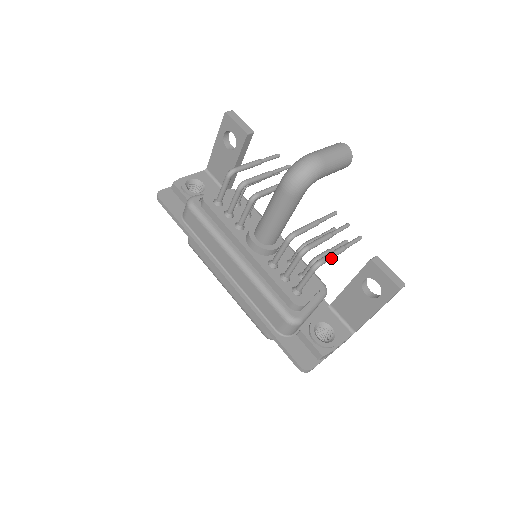
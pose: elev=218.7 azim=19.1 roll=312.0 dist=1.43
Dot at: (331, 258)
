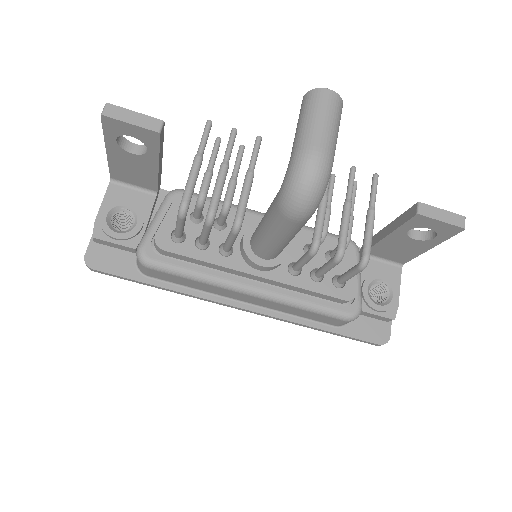
Dot at: (371, 240)
